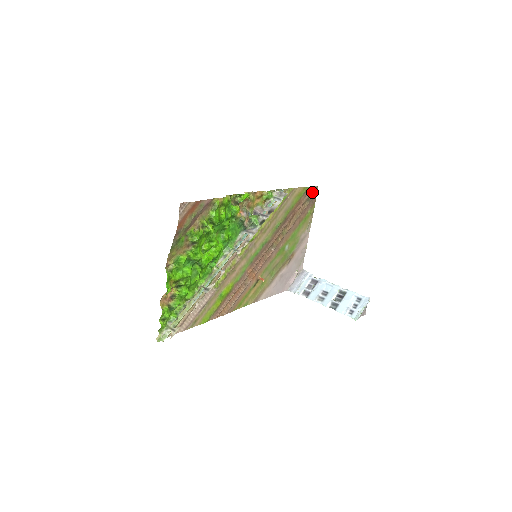
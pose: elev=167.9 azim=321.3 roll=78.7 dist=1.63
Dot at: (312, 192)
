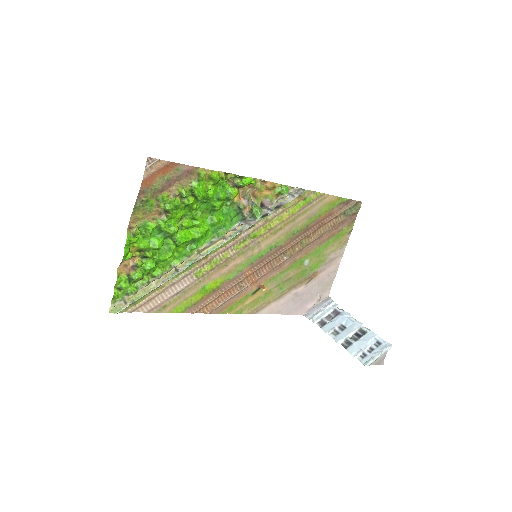
Dot at: (351, 206)
